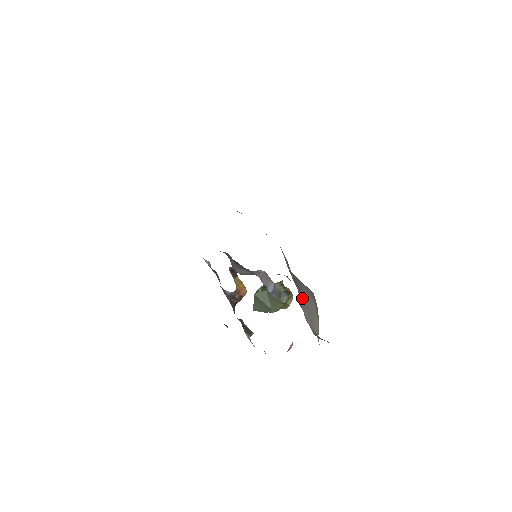
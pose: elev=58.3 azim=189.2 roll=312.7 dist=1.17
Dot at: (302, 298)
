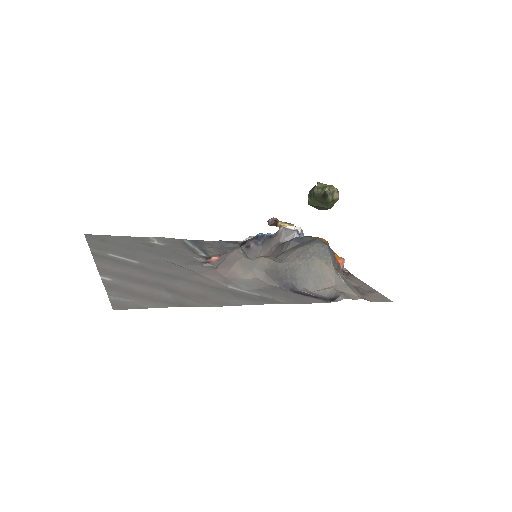
Dot at: (300, 279)
